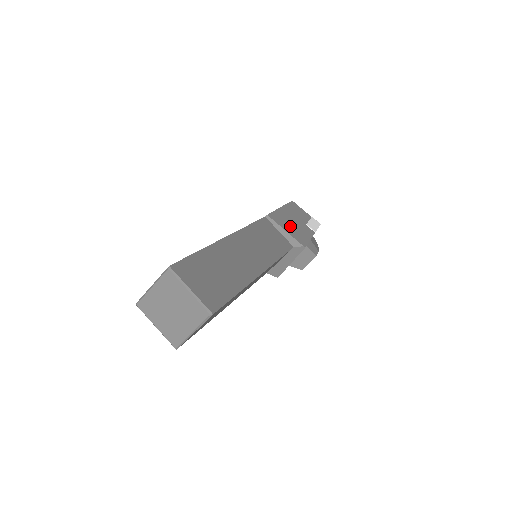
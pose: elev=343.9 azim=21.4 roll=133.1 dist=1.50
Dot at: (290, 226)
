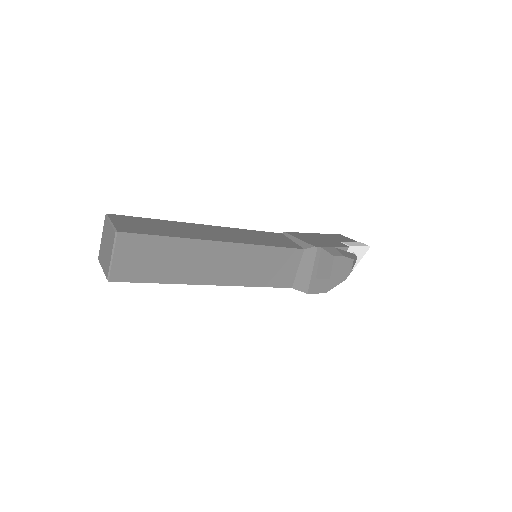
Dot at: (311, 239)
